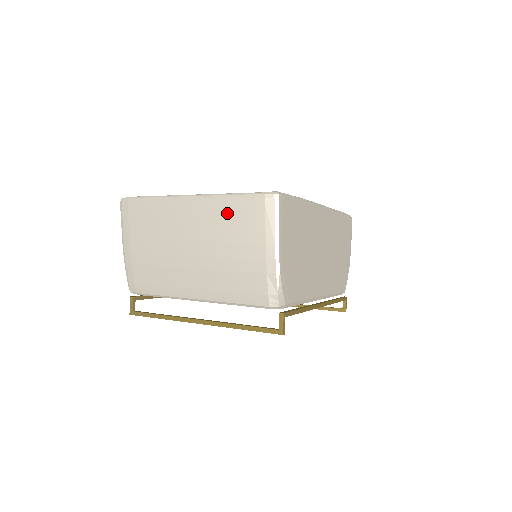
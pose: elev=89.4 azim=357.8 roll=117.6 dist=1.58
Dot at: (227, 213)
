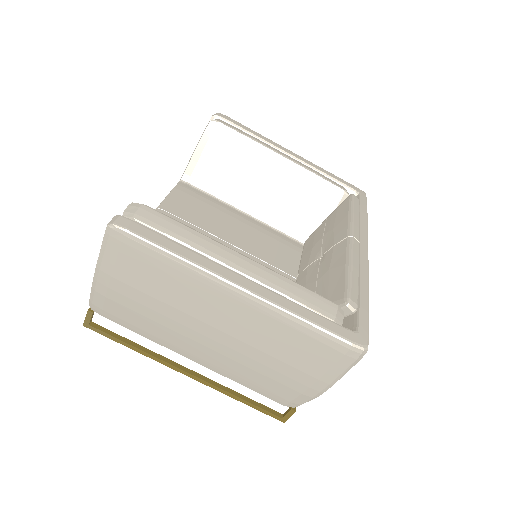
Dot at: (288, 334)
